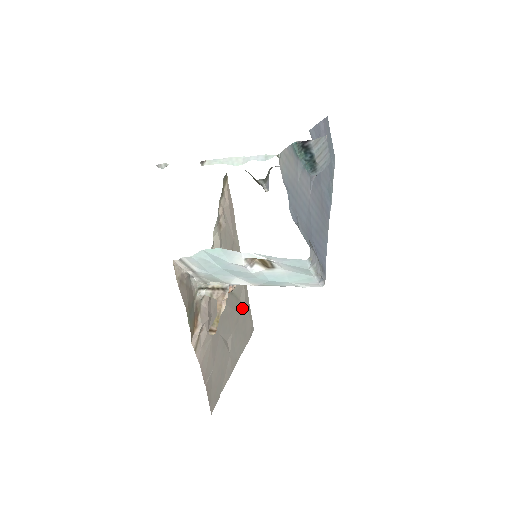
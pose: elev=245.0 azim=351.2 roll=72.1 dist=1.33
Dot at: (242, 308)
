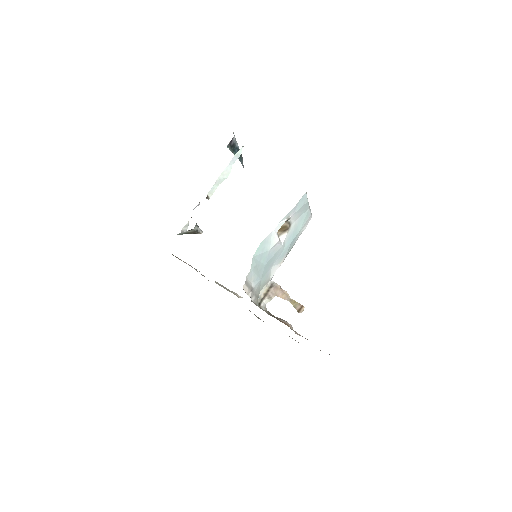
Dot at: occluded
